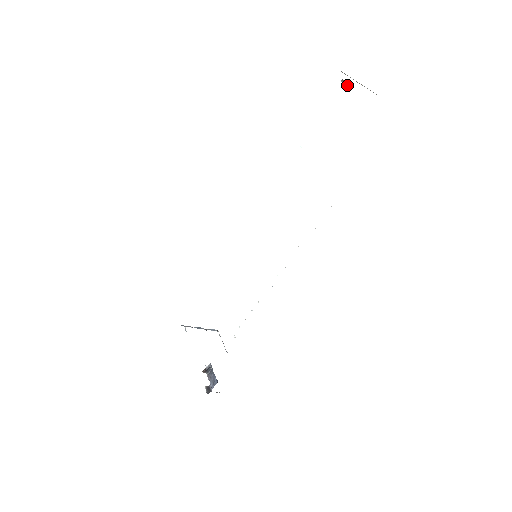
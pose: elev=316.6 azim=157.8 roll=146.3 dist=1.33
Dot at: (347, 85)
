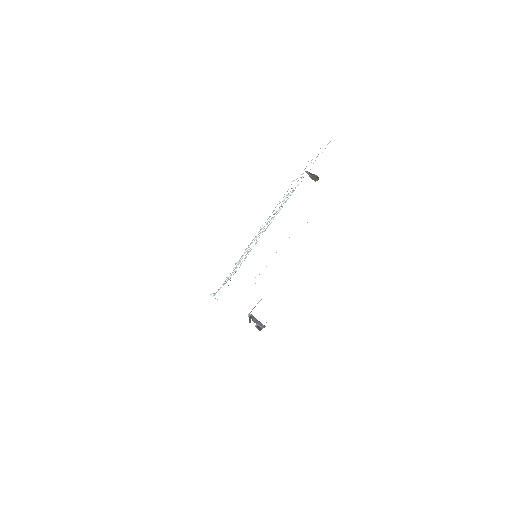
Dot at: (315, 178)
